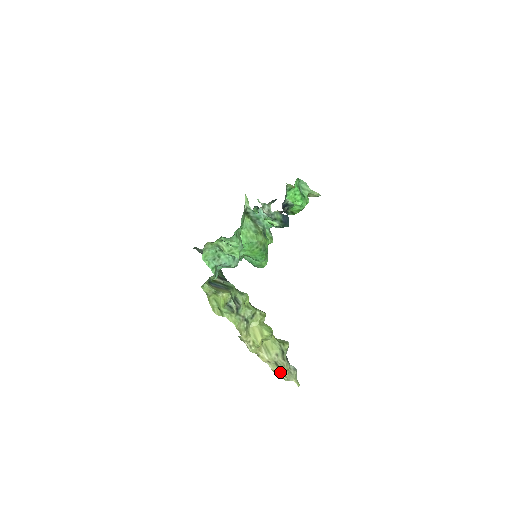
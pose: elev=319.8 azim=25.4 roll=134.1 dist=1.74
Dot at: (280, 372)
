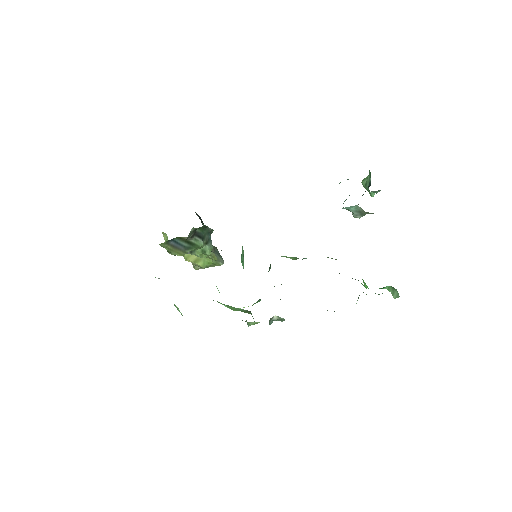
Dot at: occluded
